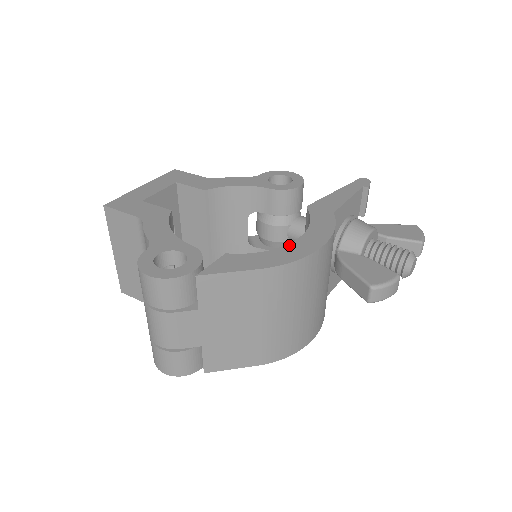
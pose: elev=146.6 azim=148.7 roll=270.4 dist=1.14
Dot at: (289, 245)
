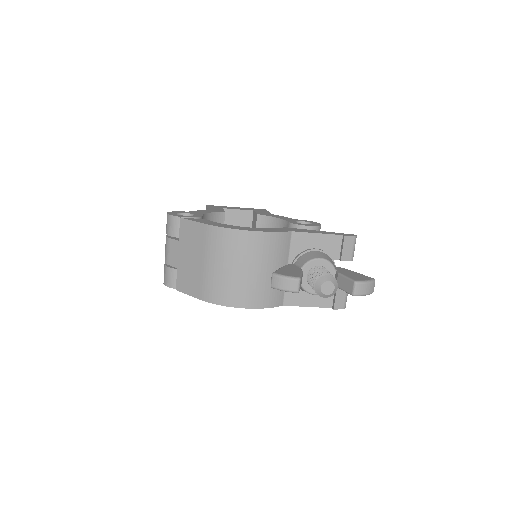
Dot at: (237, 226)
